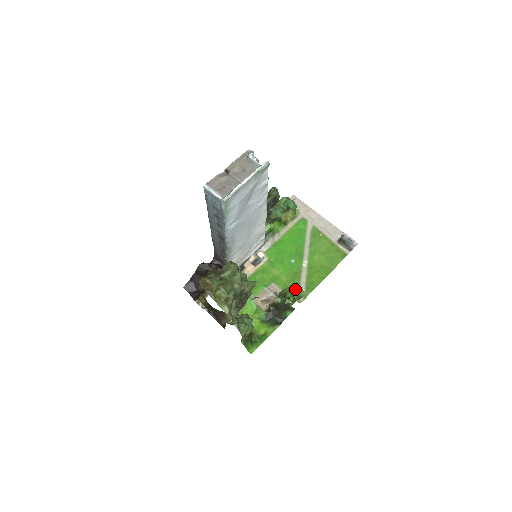
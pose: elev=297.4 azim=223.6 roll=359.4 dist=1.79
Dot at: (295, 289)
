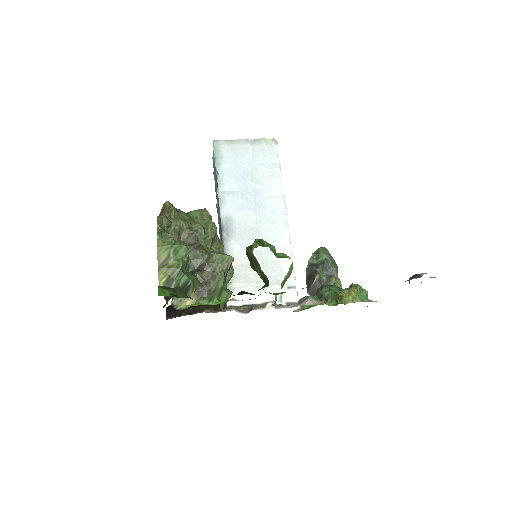
Dot at: (274, 246)
